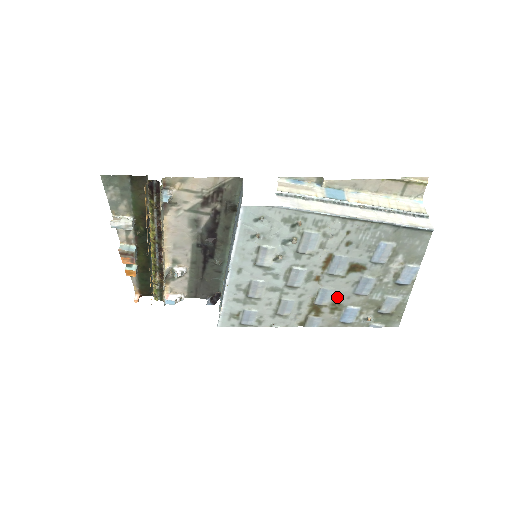
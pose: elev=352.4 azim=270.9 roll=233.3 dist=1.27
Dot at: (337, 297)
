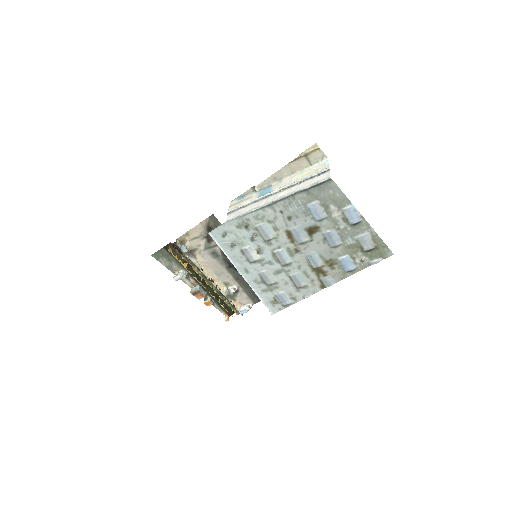
Dot at: (323, 256)
